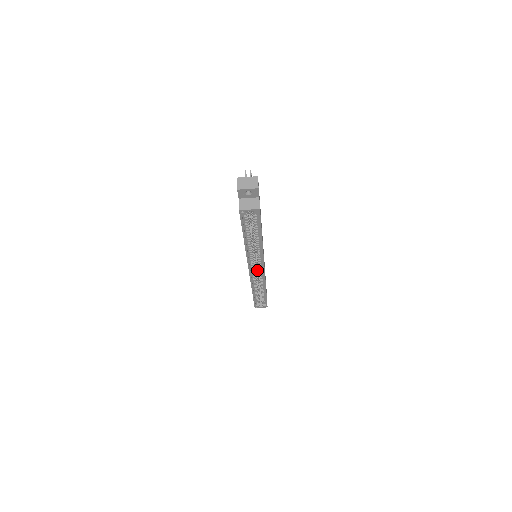
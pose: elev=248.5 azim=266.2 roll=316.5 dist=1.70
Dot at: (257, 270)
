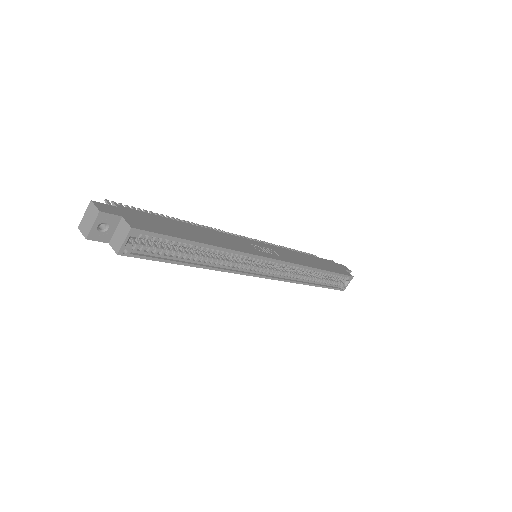
Dot at: (276, 266)
